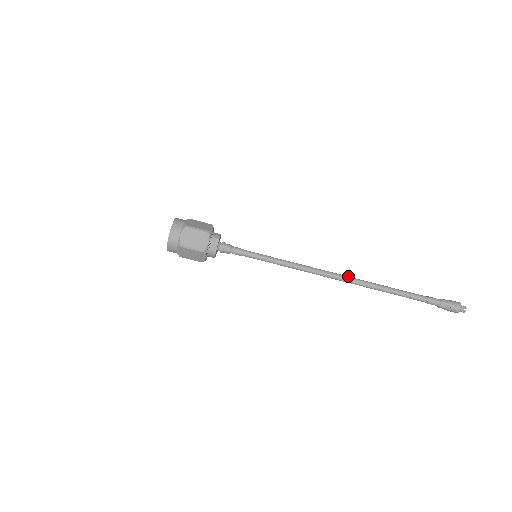
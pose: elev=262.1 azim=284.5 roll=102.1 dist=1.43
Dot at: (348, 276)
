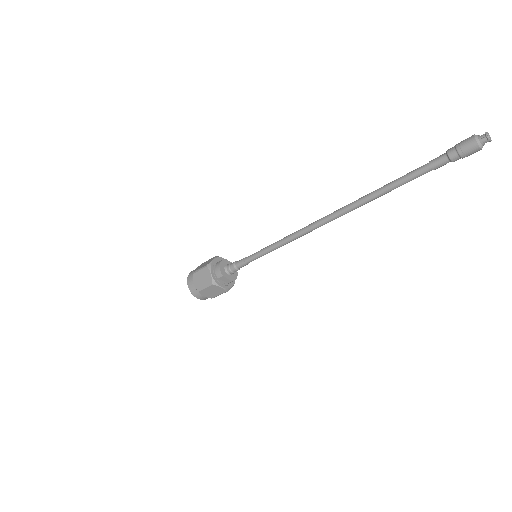
Dot at: (334, 213)
